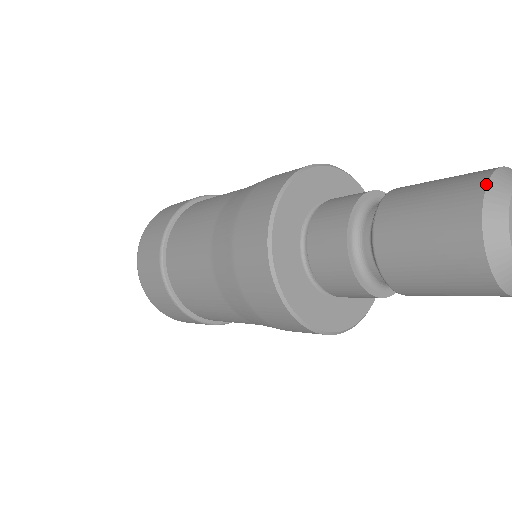
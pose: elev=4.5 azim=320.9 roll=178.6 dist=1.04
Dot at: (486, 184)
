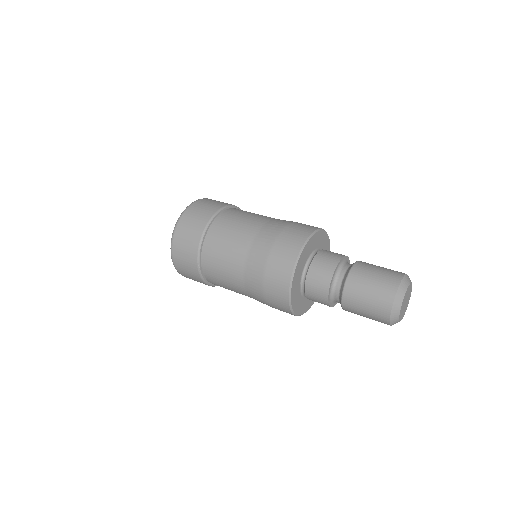
Dot at: (390, 315)
